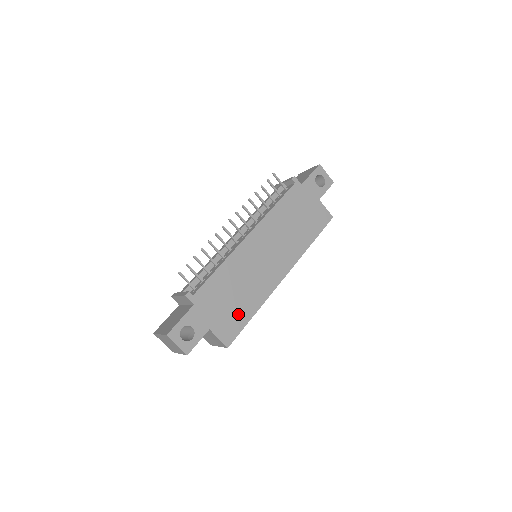
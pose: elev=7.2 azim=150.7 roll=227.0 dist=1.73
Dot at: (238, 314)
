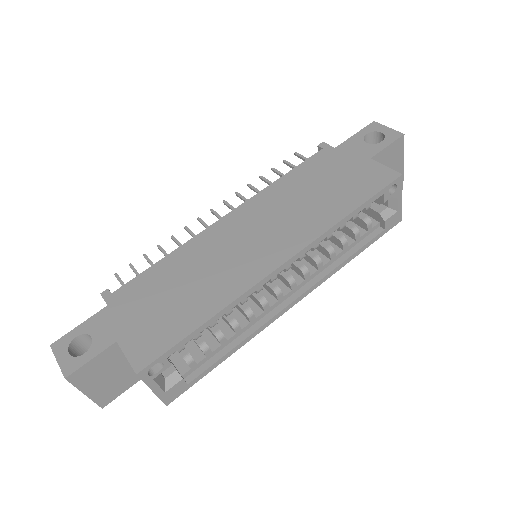
Dot at: (174, 321)
